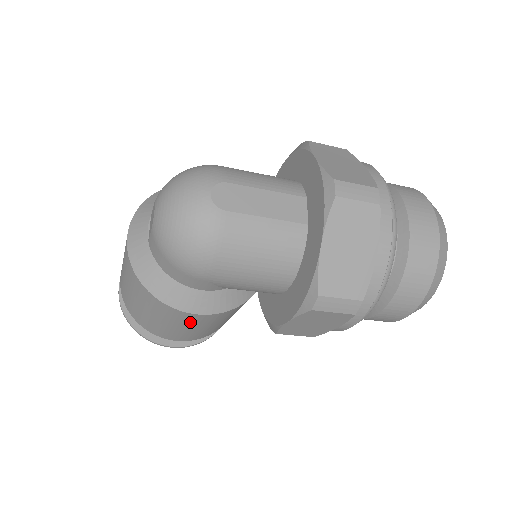
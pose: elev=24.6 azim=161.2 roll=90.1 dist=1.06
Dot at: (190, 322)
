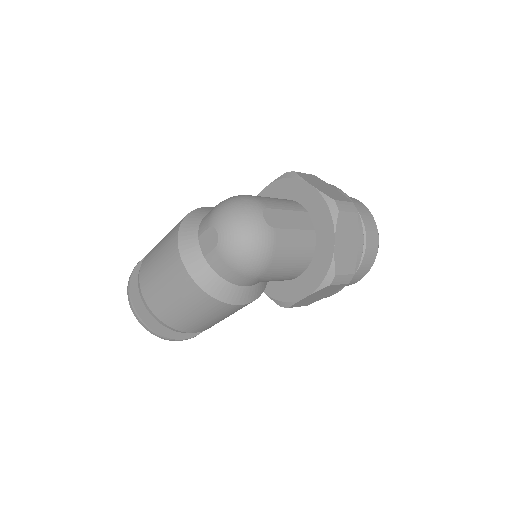
Dot at: (228, 313)
